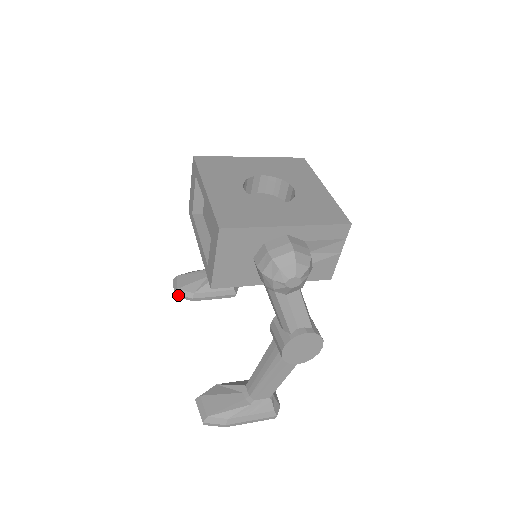
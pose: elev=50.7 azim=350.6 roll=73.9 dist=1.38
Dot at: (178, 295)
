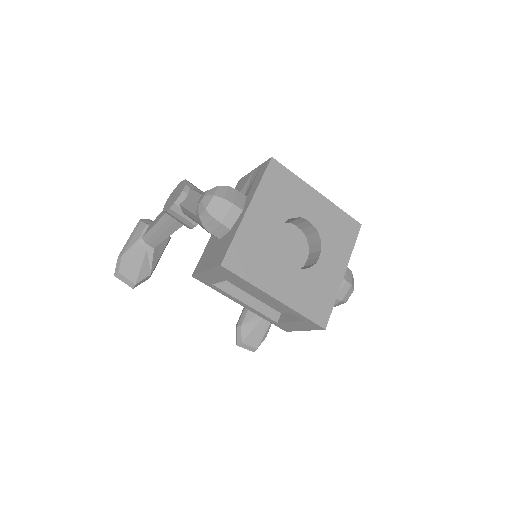
Dot at: (136, 286)
